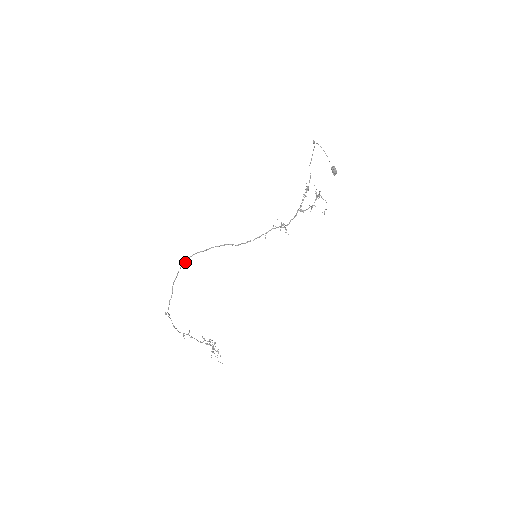
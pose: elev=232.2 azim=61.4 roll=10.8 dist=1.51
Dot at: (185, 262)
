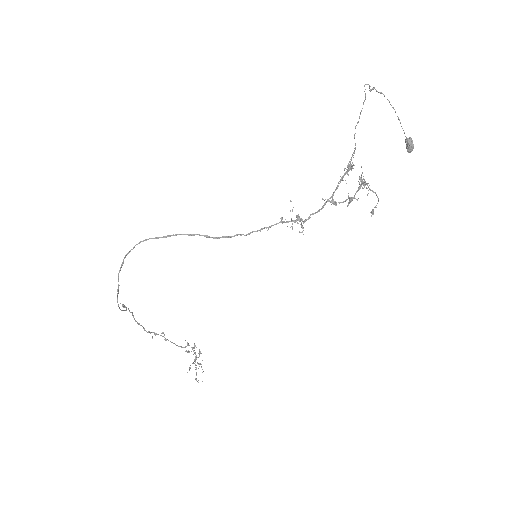
Dot at: occluded
